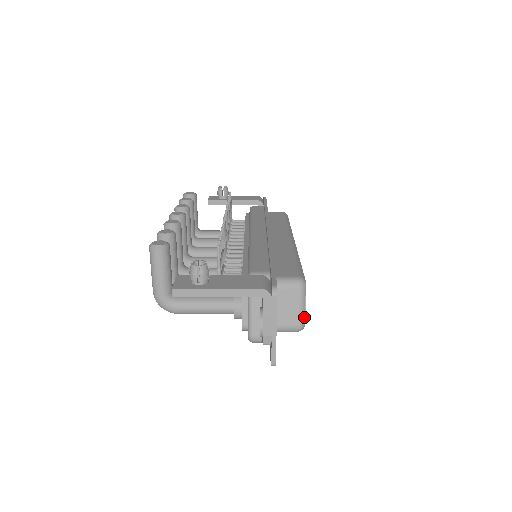
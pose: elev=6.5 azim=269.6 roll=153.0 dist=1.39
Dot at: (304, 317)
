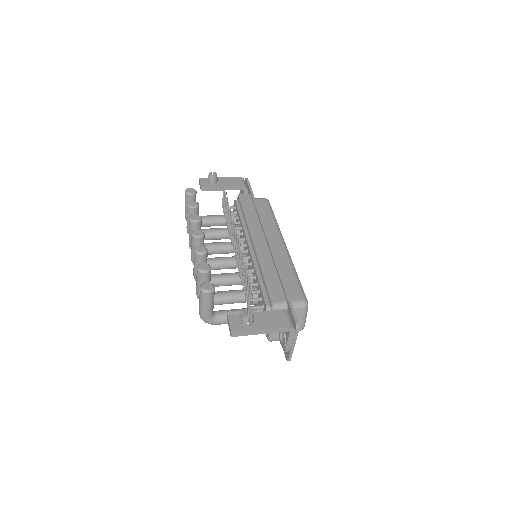
Dot at: occluded
